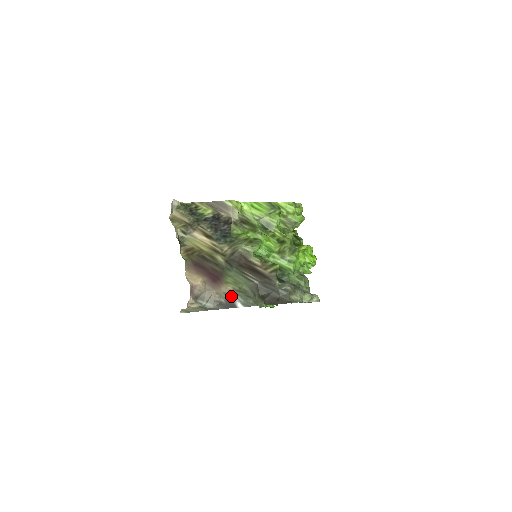
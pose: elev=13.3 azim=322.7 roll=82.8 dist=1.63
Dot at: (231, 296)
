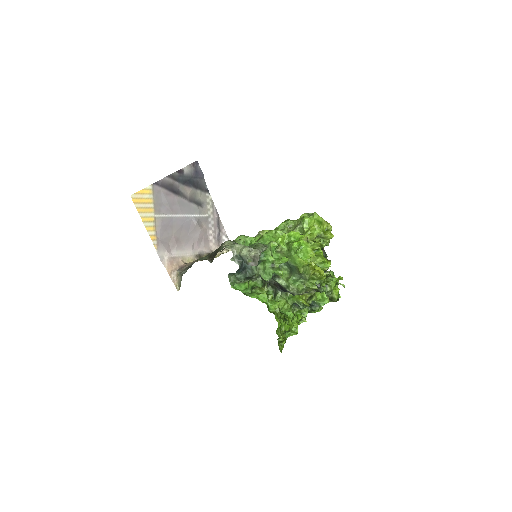
Dot at: occluded
